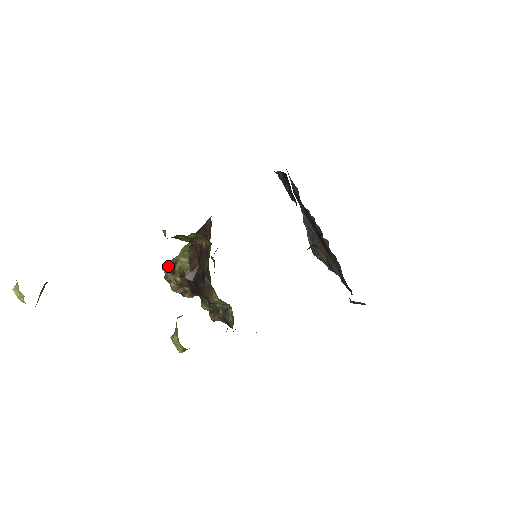
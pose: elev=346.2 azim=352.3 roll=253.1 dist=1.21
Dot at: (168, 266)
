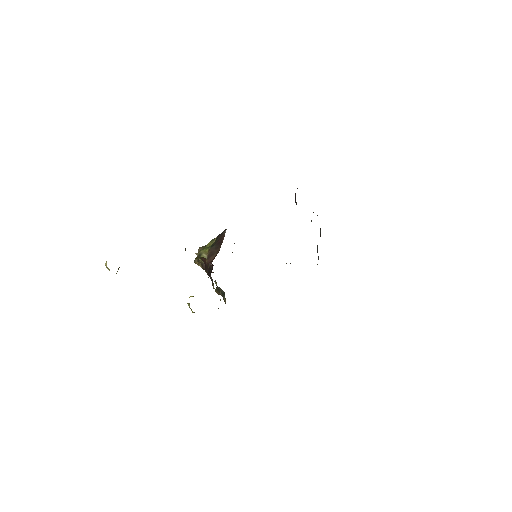
Dot at: occluded
